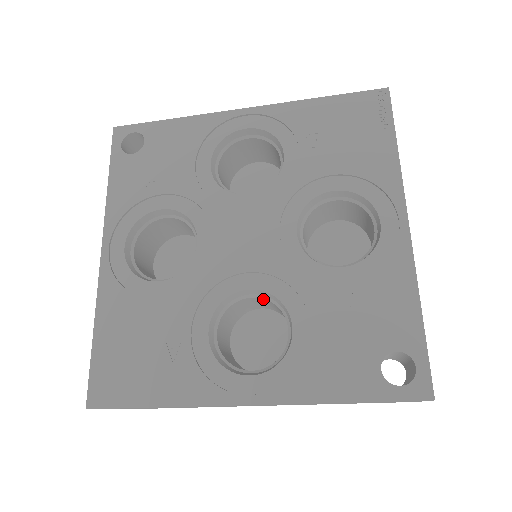
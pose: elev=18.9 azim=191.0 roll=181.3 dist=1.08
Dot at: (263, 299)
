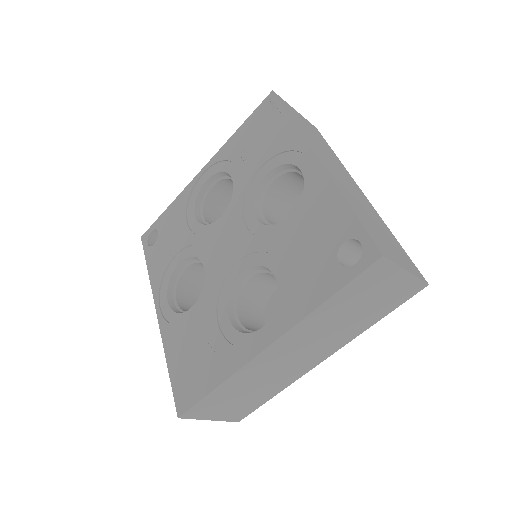
Dot at: (258, 275)
